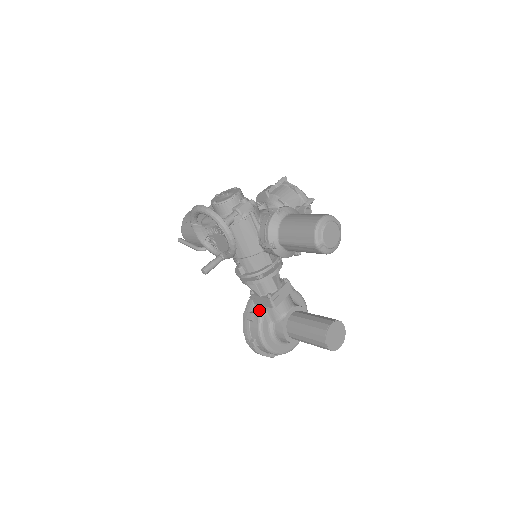
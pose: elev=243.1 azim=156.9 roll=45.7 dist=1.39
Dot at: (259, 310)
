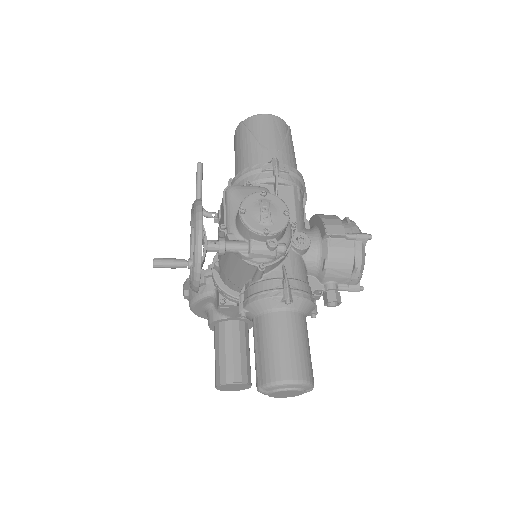
Dot at: (211, 288)
